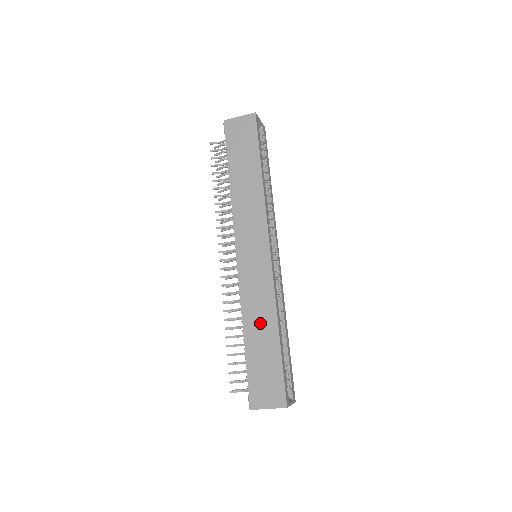
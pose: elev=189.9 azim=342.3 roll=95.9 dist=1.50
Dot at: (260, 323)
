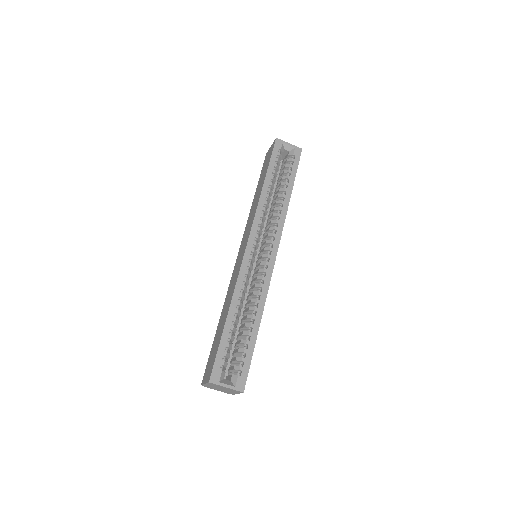
Dot at: (226, 308)
